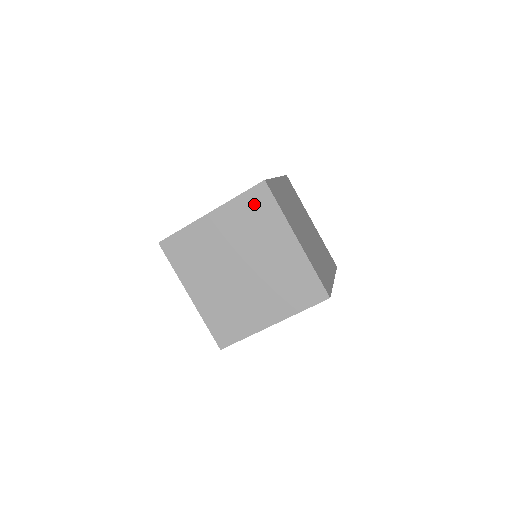
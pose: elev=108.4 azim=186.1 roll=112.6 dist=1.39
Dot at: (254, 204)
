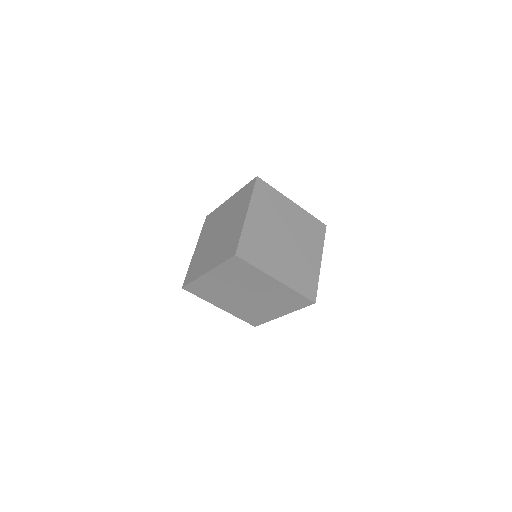
Dot at: (263, 193)
